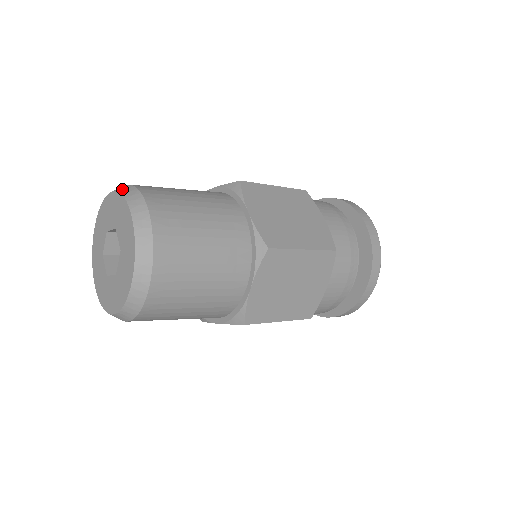
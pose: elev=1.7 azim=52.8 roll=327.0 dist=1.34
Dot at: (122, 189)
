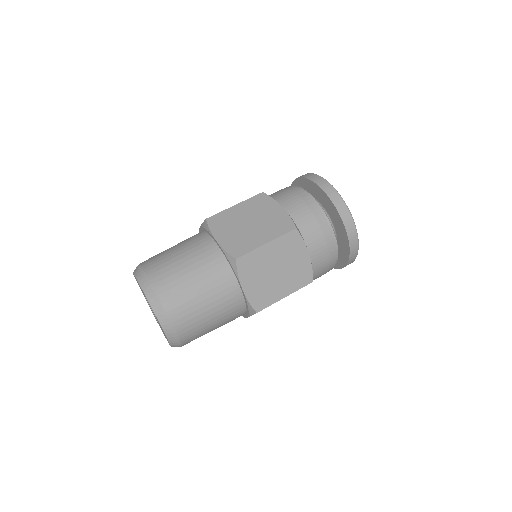
Dot at: (149, 295)
